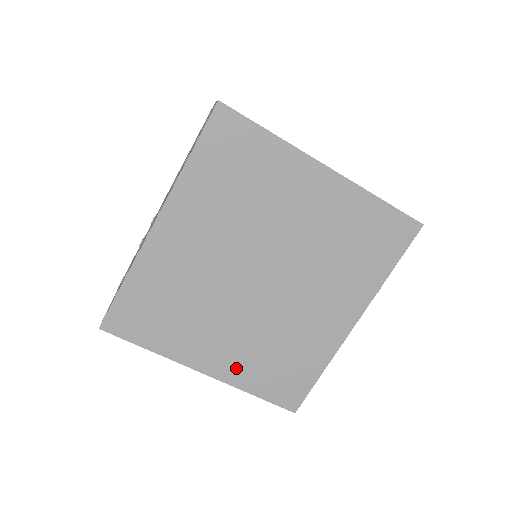
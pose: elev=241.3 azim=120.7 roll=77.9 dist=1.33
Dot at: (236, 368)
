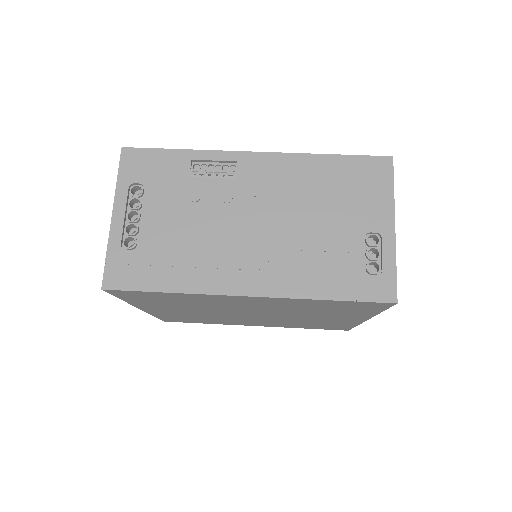
Dot at: (165, 313)
